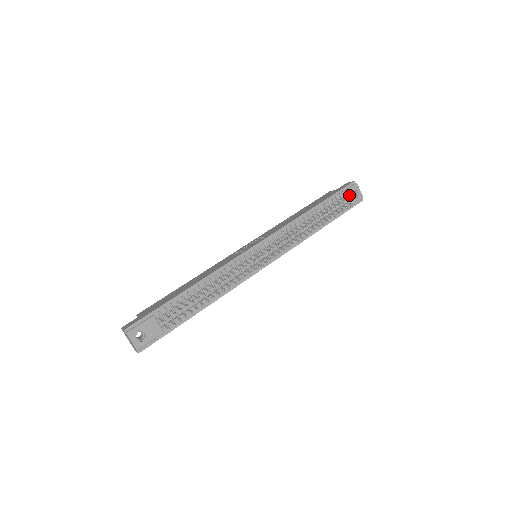
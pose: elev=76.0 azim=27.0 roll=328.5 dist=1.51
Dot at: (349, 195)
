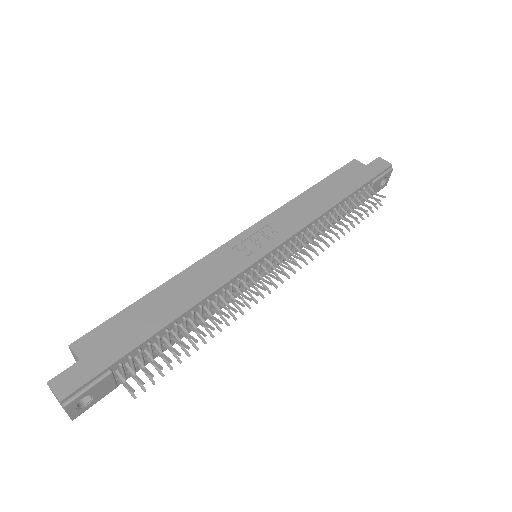
Dot at: (379, 183)
